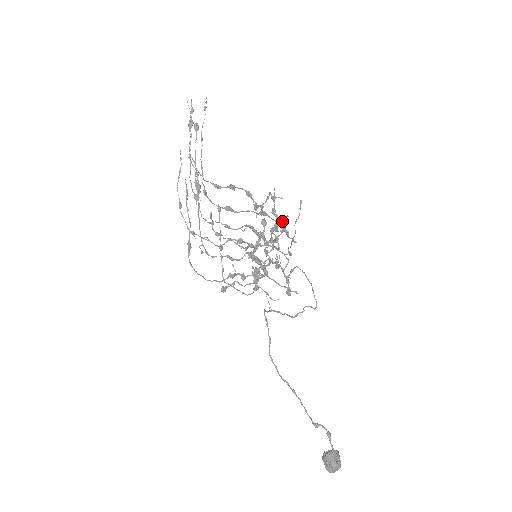
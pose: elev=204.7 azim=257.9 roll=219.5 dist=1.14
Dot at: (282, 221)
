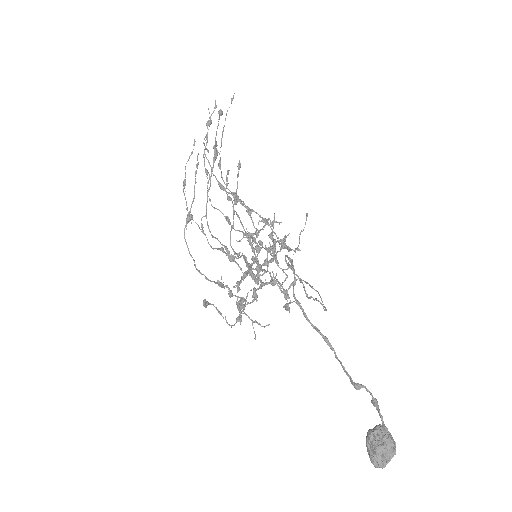
Dot at: (282, 240)
